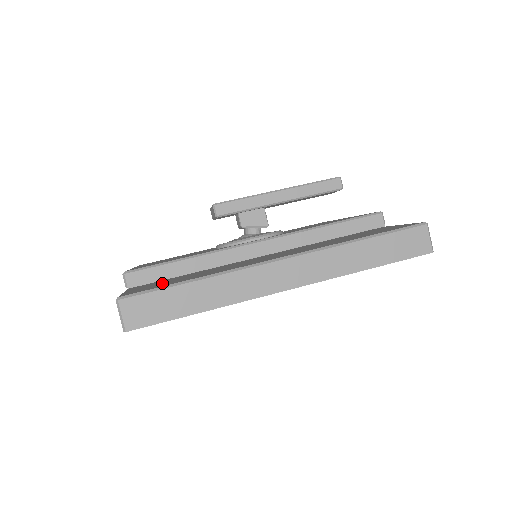
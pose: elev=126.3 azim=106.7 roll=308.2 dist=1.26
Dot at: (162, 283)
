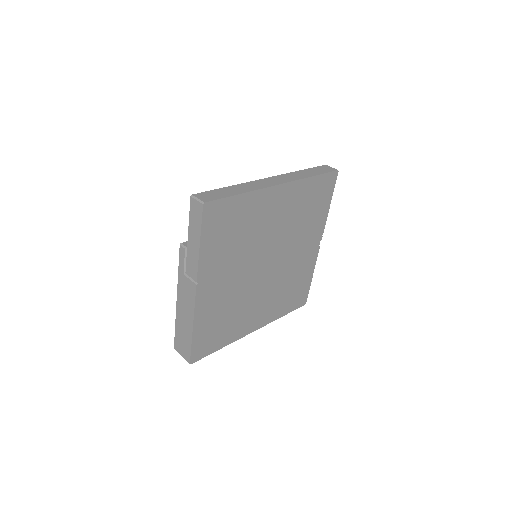
Dot at: occluded
